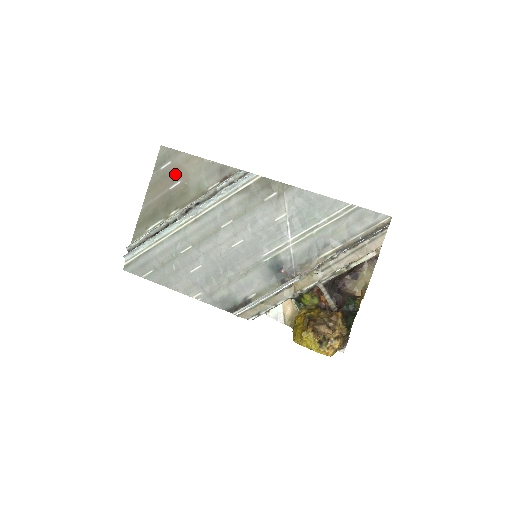
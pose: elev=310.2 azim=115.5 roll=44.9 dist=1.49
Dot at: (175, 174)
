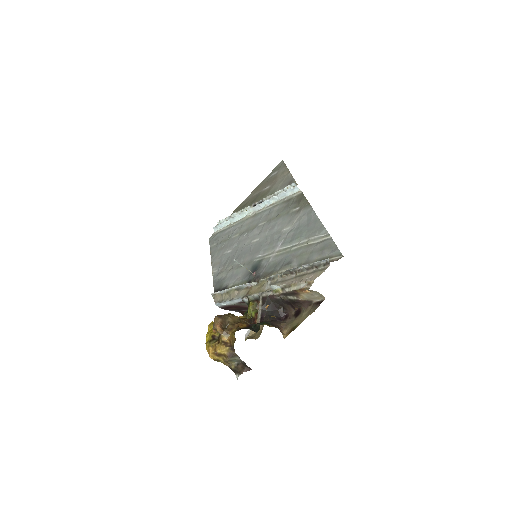
Dot at: (272, 180)
